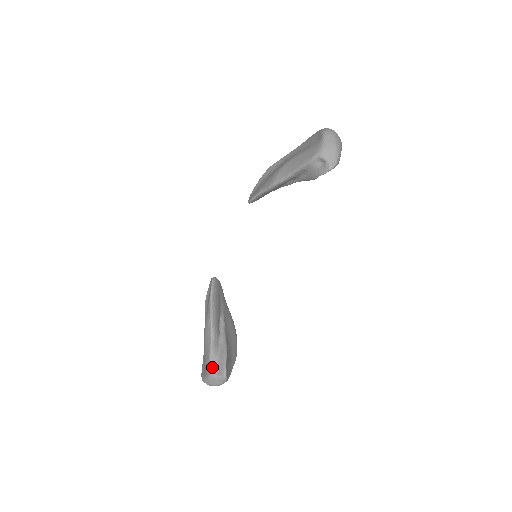
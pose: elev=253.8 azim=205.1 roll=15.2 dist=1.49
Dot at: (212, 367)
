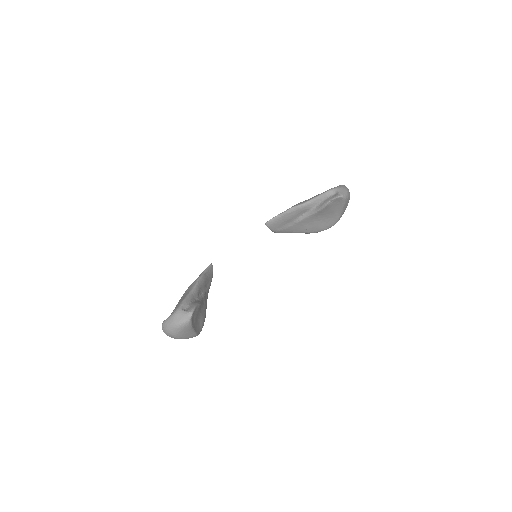
Dot at: (183, 304)
